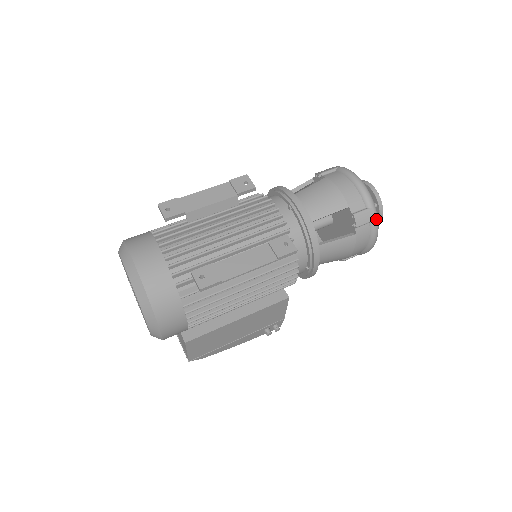
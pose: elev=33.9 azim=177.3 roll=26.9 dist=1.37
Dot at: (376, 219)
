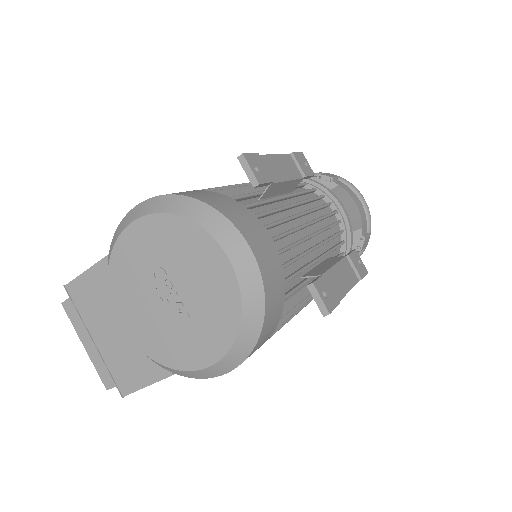
Dot at: occluded
